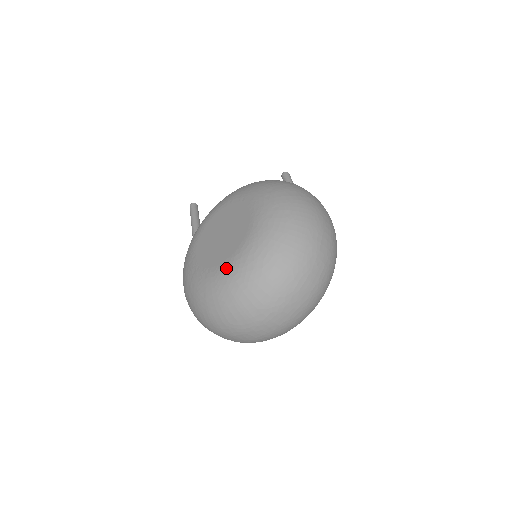
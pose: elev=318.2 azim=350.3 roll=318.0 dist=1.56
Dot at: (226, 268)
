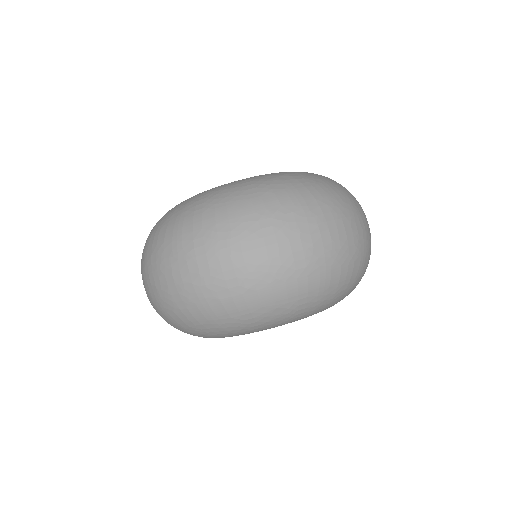
Dot at: occluded
